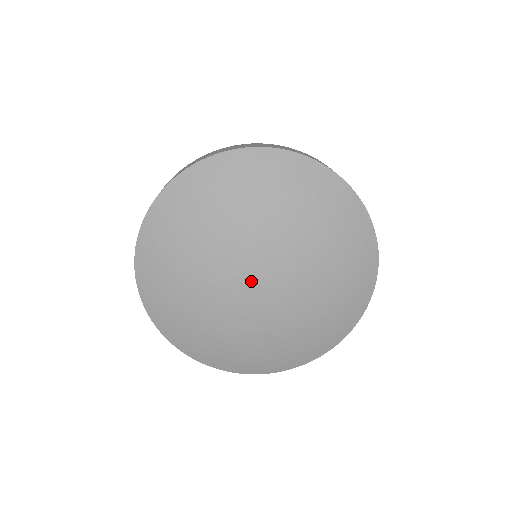
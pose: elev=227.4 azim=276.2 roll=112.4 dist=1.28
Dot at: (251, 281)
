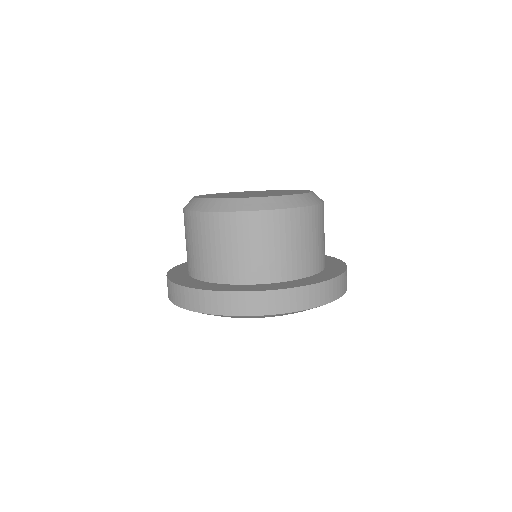
Dot at: occluded
